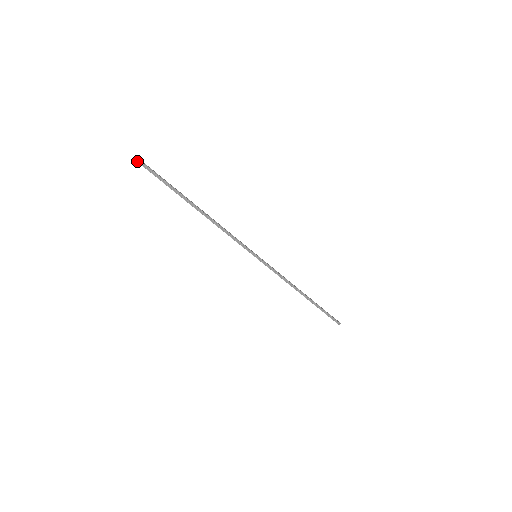
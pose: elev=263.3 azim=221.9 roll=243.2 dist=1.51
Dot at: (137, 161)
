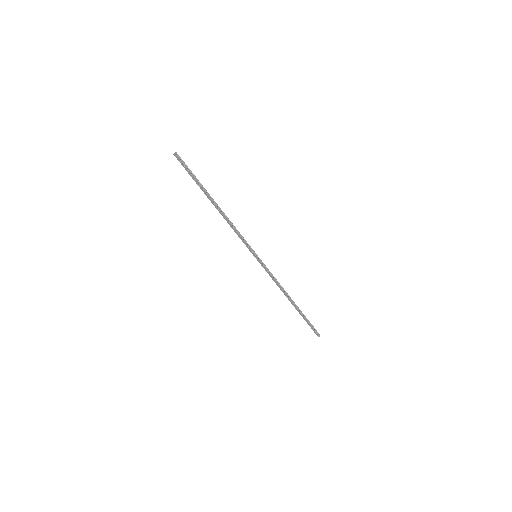
Dot at: (174, 153)
